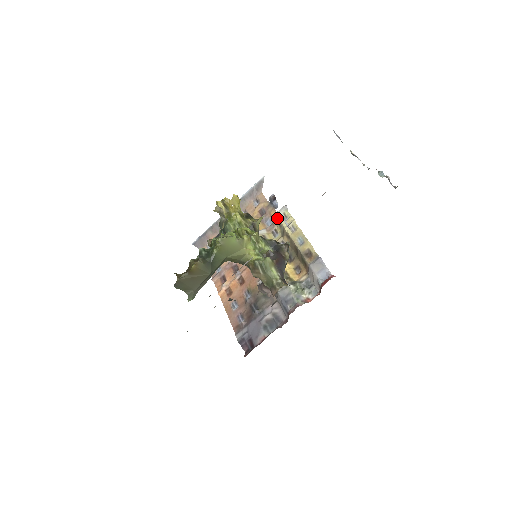
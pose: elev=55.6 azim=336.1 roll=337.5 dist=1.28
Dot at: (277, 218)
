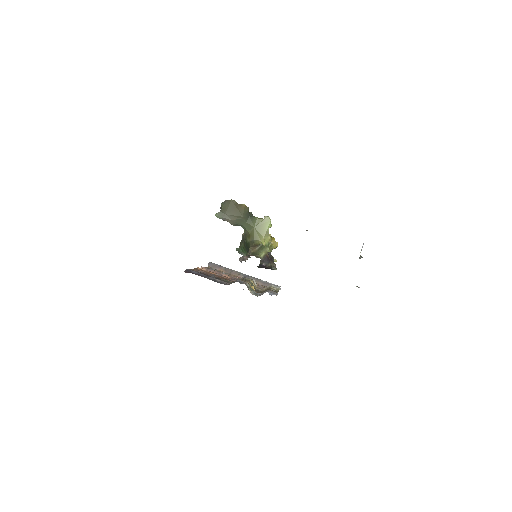
Dot at: (270, 286)
